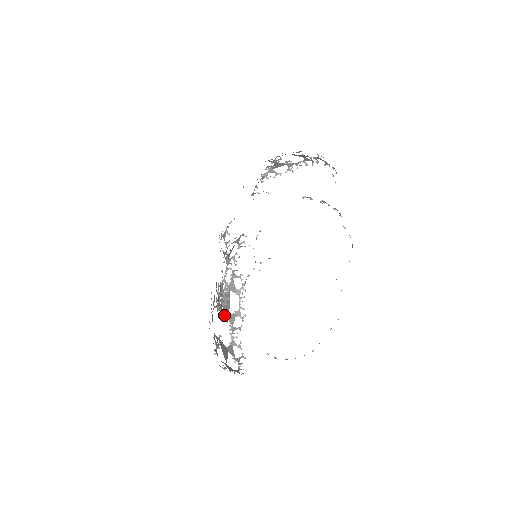
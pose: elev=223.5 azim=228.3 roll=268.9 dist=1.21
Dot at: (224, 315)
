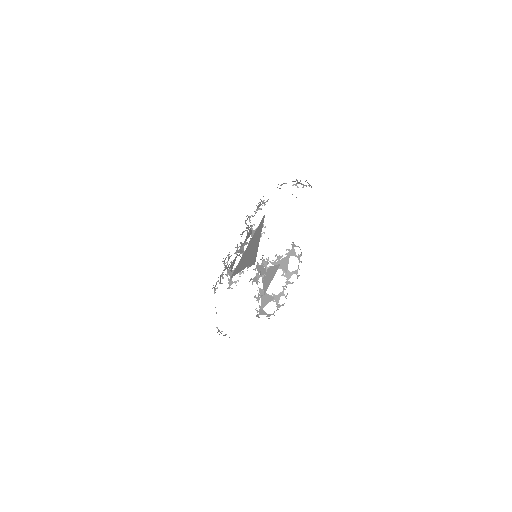
Dot at: (283, 272)
